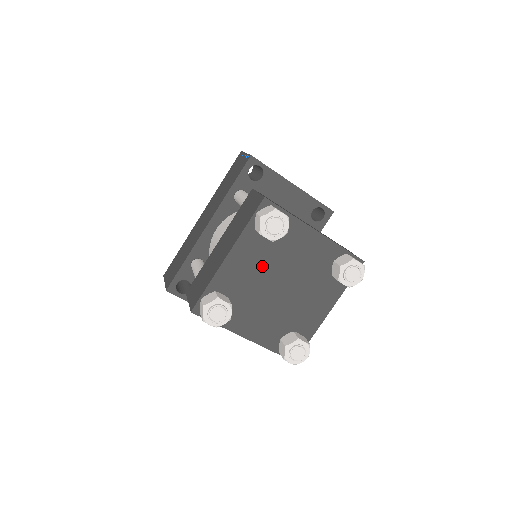
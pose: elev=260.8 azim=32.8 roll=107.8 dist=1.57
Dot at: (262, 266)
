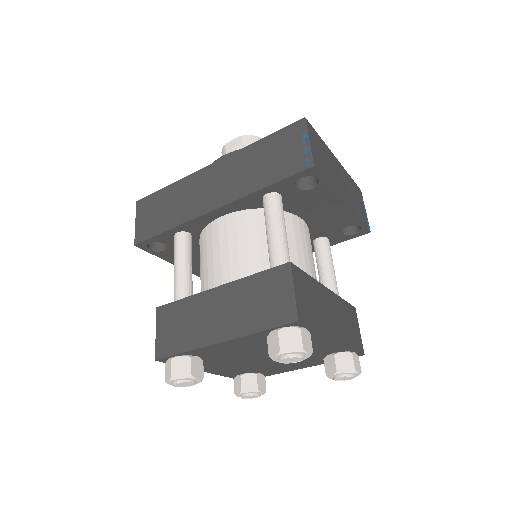
Dot at: (255, 349)
